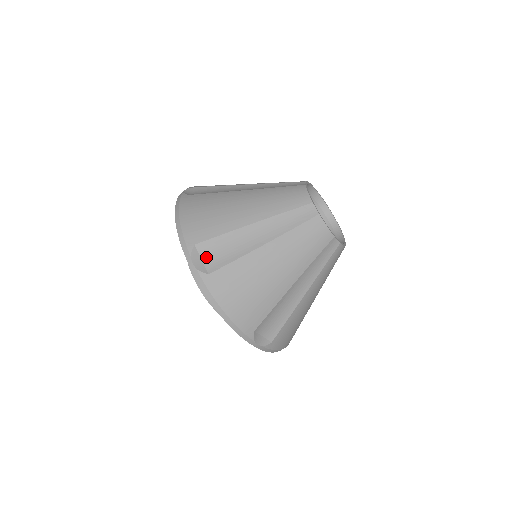
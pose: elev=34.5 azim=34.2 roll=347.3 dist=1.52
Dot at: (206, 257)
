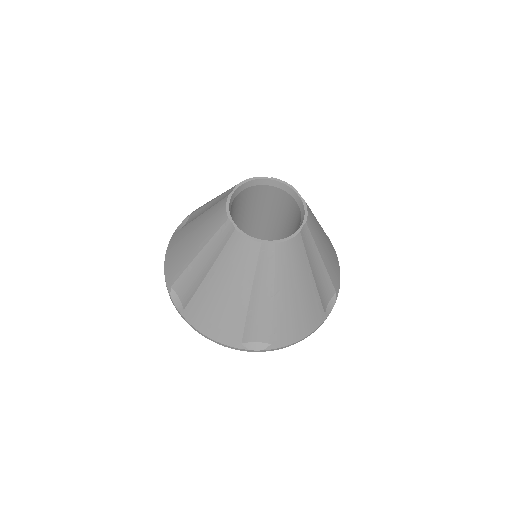
Dot at: (180, 295)
